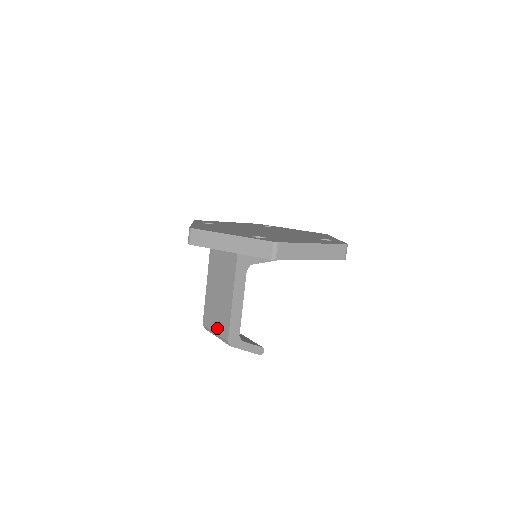
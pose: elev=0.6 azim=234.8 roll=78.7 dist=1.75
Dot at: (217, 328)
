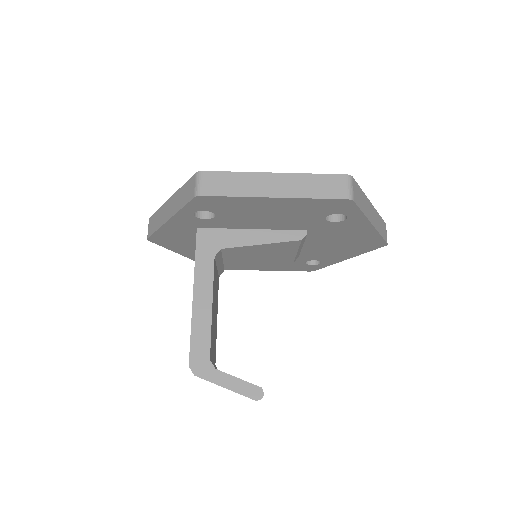
Dot at: occluded
